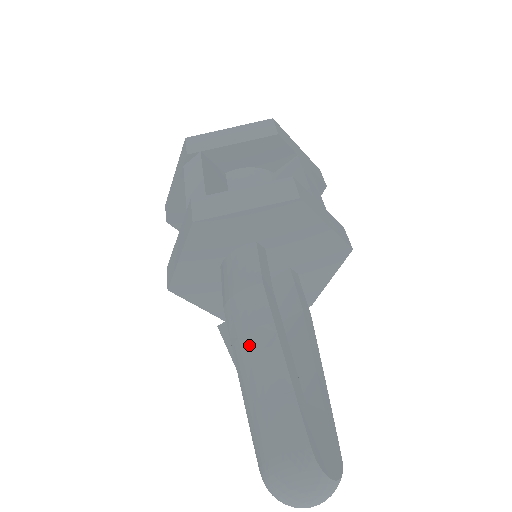
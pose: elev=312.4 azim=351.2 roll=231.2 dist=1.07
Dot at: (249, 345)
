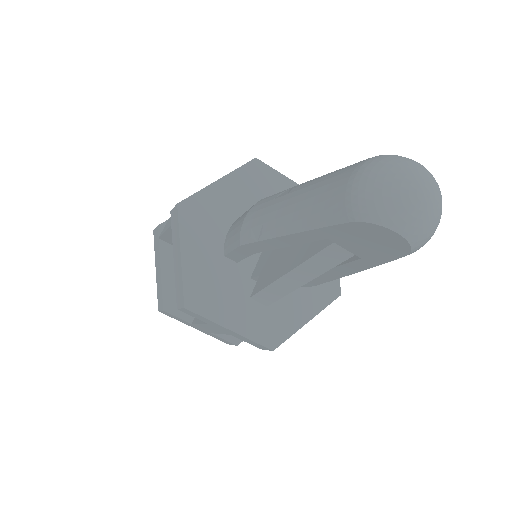
Dot at: (273, 209)
